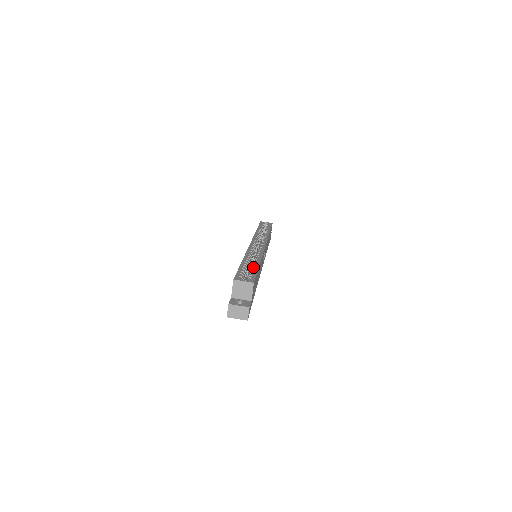
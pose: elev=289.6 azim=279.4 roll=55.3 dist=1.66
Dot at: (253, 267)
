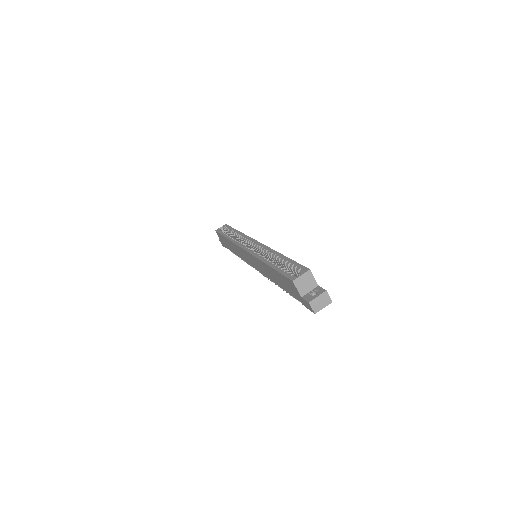
Dot at: (285, 261)
